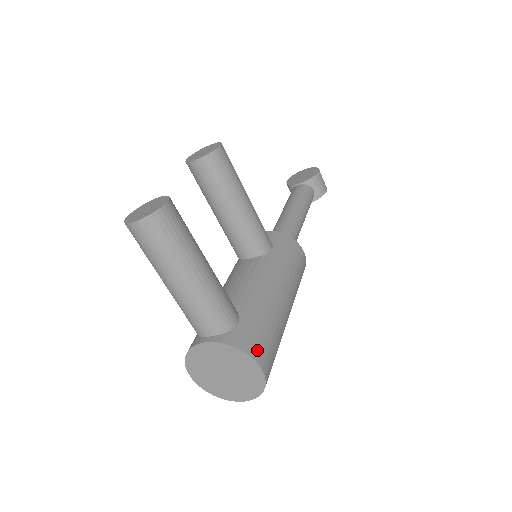
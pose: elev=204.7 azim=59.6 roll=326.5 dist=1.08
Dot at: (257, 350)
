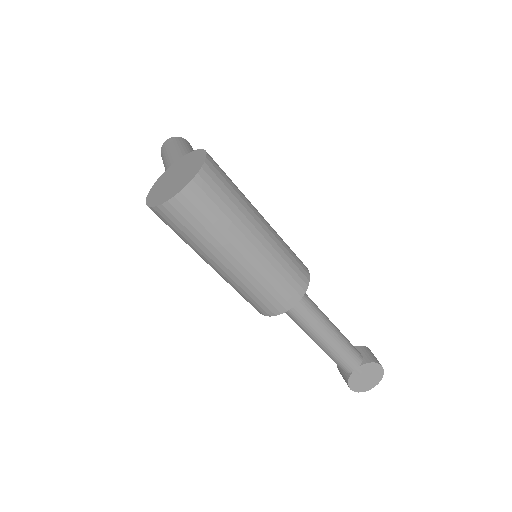
Dot at: occluded
